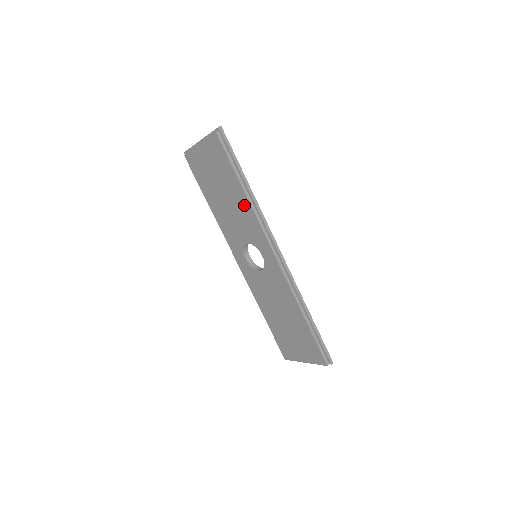
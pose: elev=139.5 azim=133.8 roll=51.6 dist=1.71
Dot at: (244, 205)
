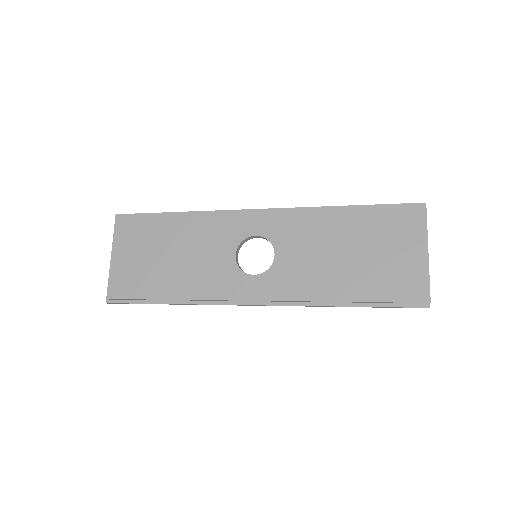
Dot at: (193, 225)
